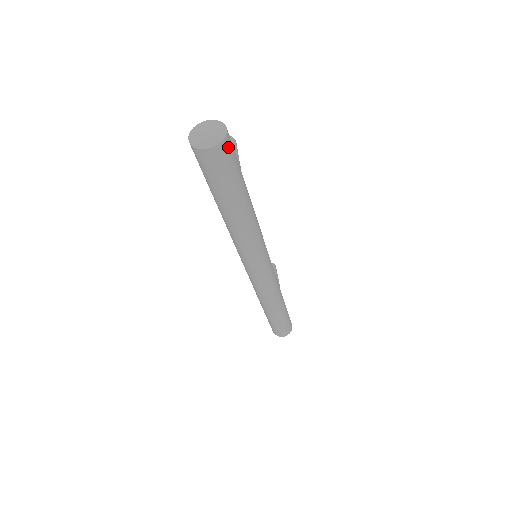
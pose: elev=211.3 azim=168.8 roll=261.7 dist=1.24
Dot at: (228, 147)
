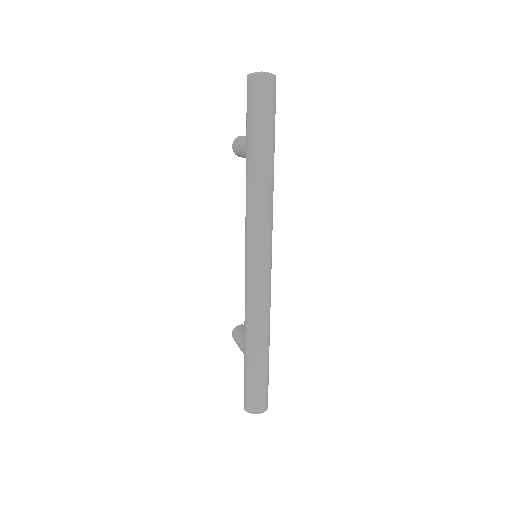
Dot at: occluded
